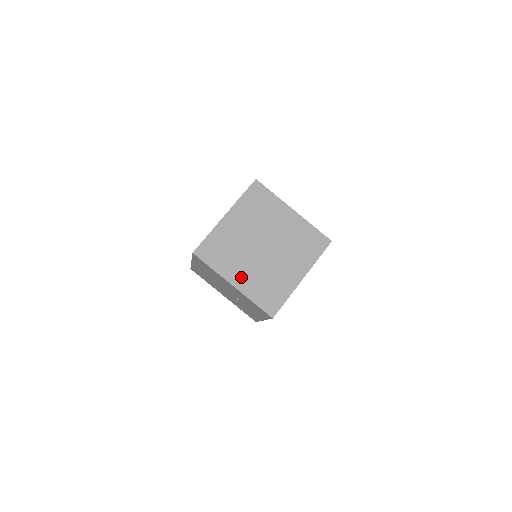
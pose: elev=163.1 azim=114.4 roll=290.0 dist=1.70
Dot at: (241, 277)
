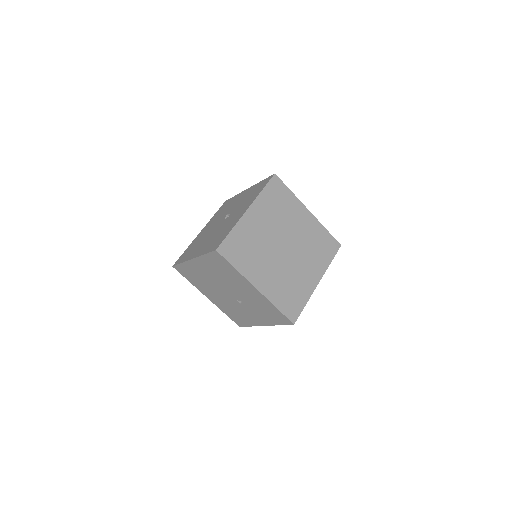
Dot at: (264, 279)
